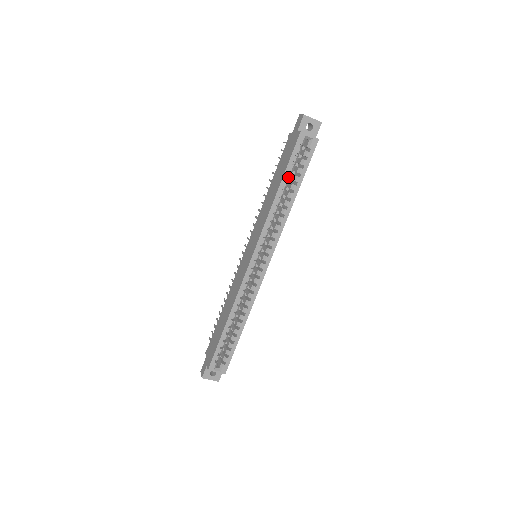
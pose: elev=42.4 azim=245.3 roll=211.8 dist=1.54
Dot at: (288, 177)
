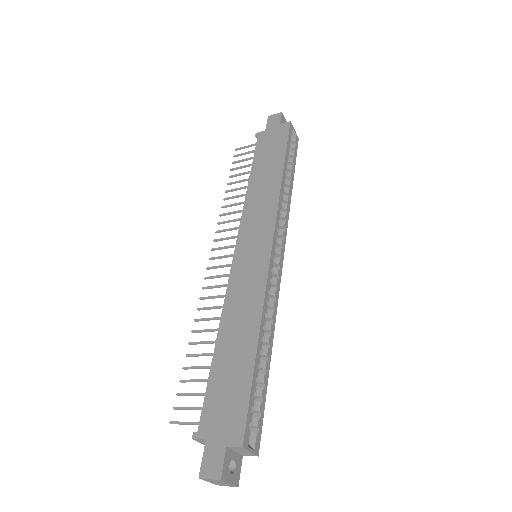
Dot at: (287, 161)
